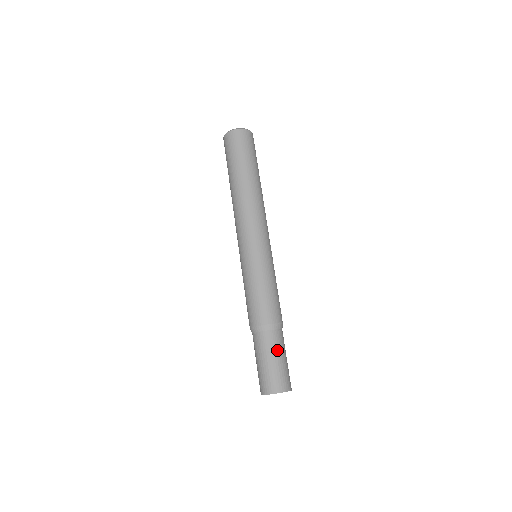
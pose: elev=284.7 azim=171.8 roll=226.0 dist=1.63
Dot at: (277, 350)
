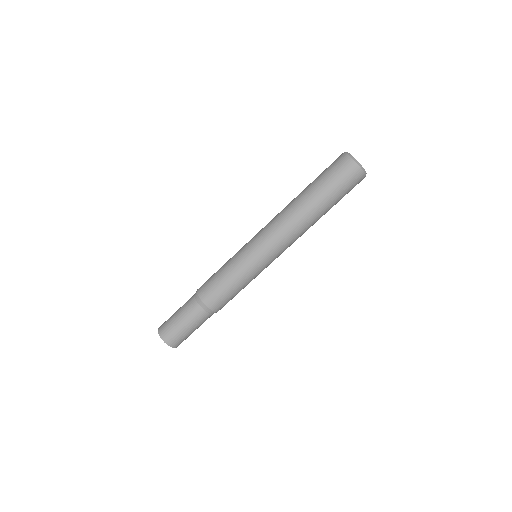
Dot at: (198, 325)
